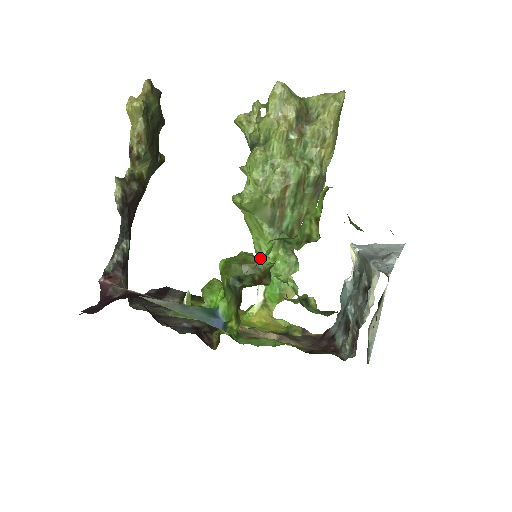
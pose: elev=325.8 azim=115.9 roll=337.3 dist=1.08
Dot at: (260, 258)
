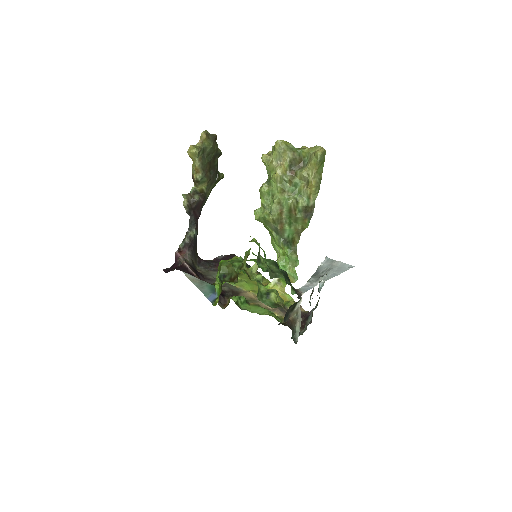
Dot at: occluded
